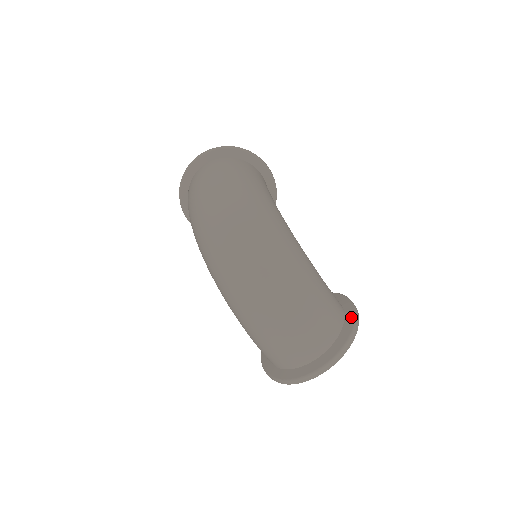
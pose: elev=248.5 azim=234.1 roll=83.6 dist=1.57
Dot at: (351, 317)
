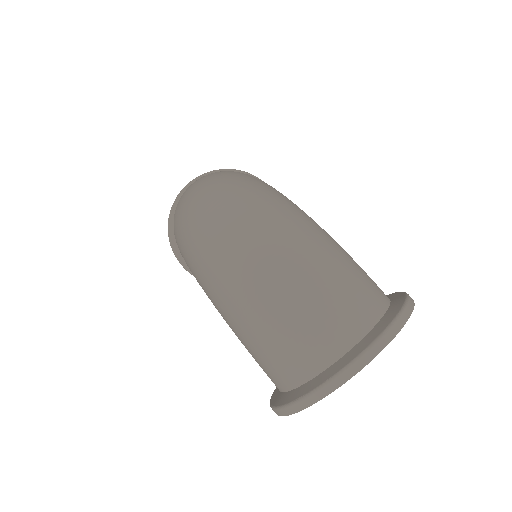
Dot at: (400, 296)
